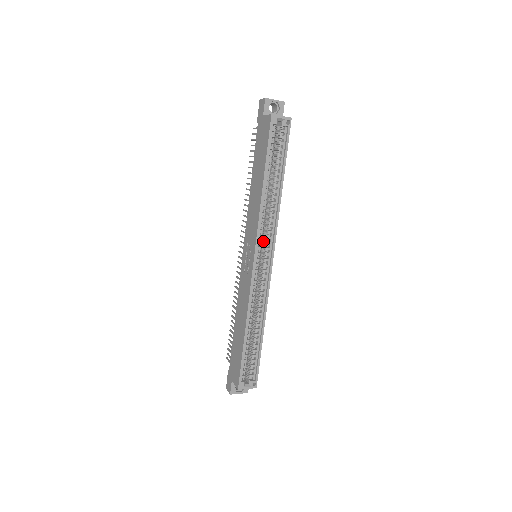
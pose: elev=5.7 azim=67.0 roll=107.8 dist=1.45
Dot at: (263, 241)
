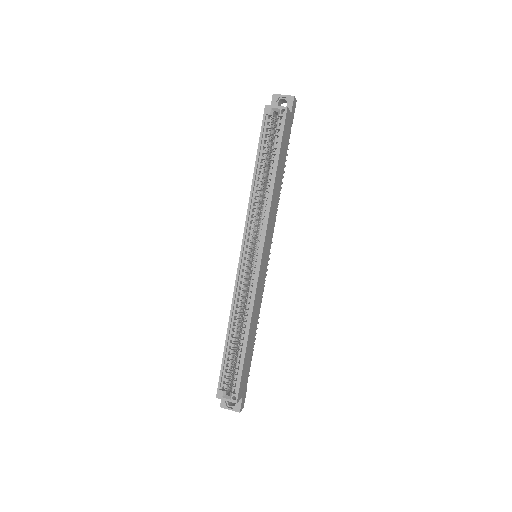
Dot at: occluded
